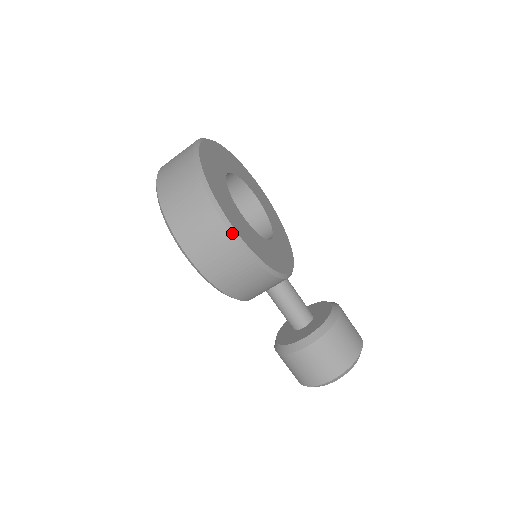
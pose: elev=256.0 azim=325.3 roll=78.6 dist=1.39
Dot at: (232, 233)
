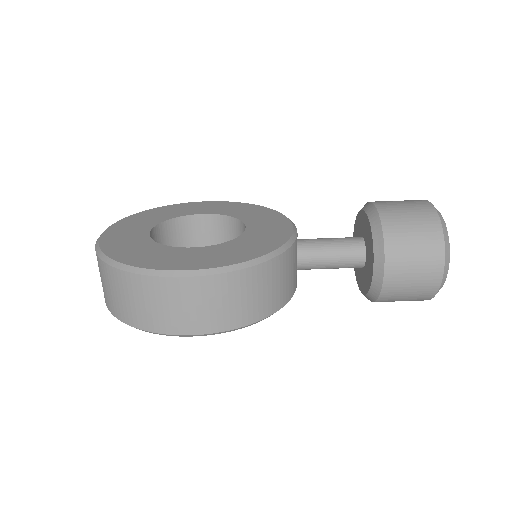
Dot at: (189, 276)
